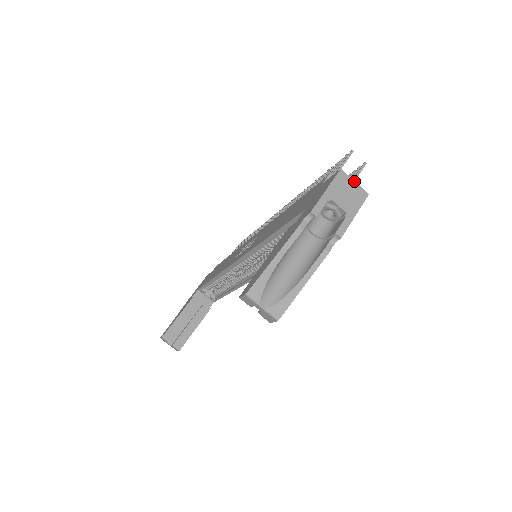
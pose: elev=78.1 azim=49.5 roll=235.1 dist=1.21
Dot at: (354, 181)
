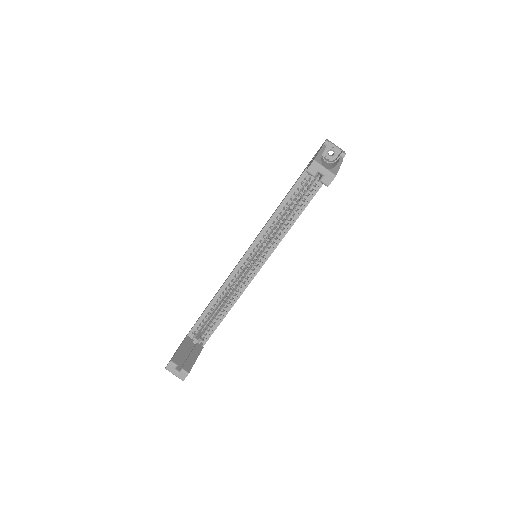
Dot at: occluded
